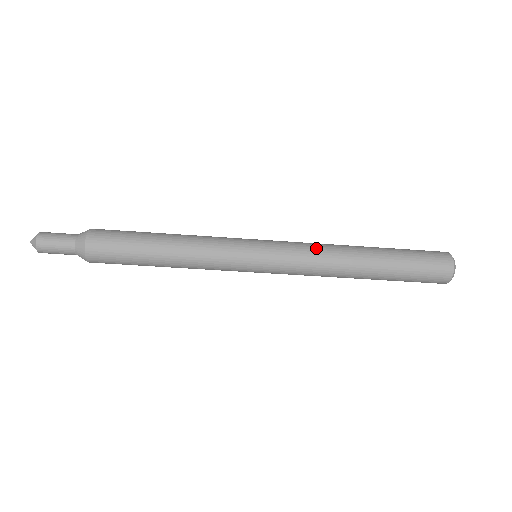
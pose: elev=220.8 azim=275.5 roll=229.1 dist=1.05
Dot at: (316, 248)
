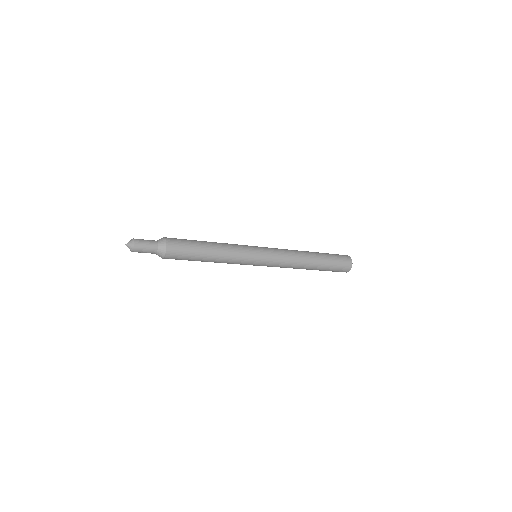
Dot at: (289, 260)
